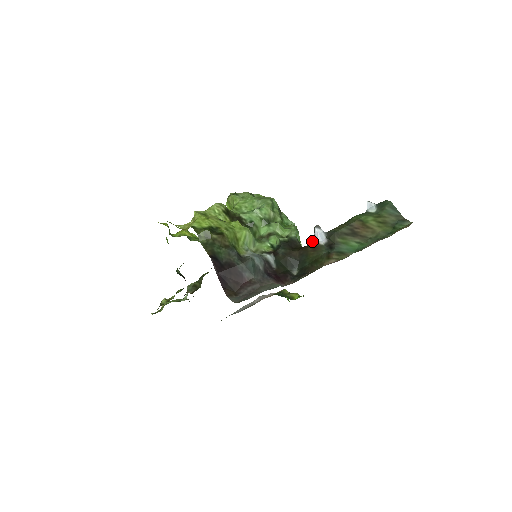
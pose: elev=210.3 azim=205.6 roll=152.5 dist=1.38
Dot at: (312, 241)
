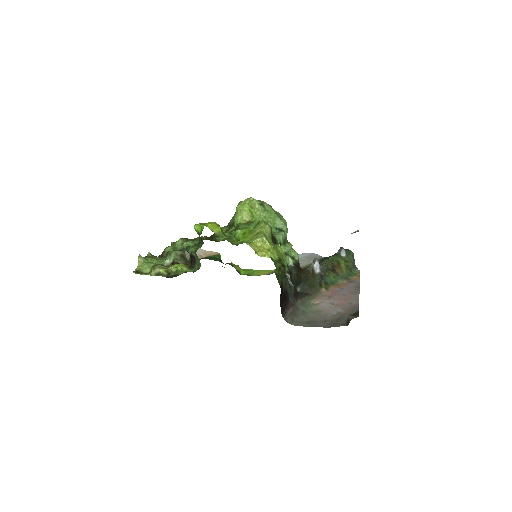
Dot at: (311, 269)
